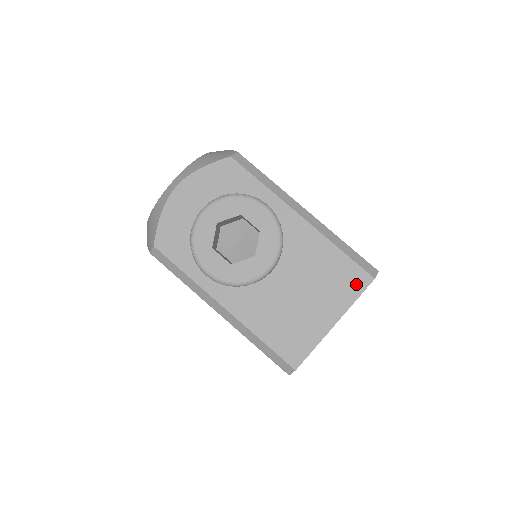
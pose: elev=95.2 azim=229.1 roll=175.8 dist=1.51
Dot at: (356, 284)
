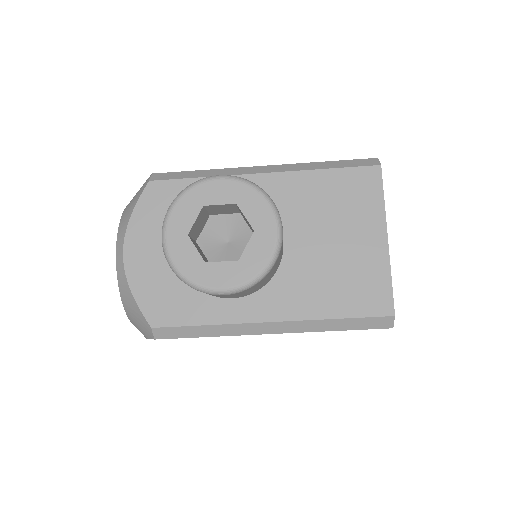
Dot at: (369, 185)
